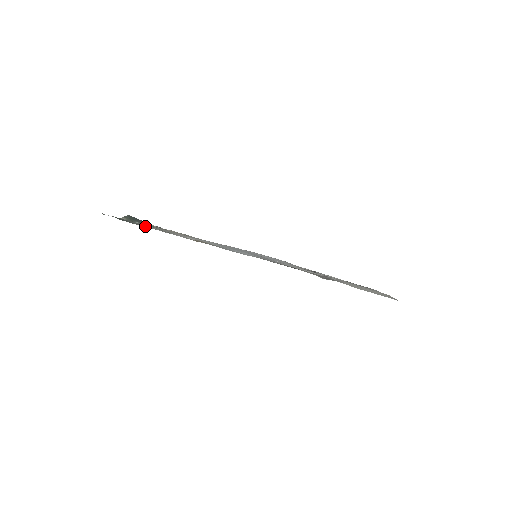
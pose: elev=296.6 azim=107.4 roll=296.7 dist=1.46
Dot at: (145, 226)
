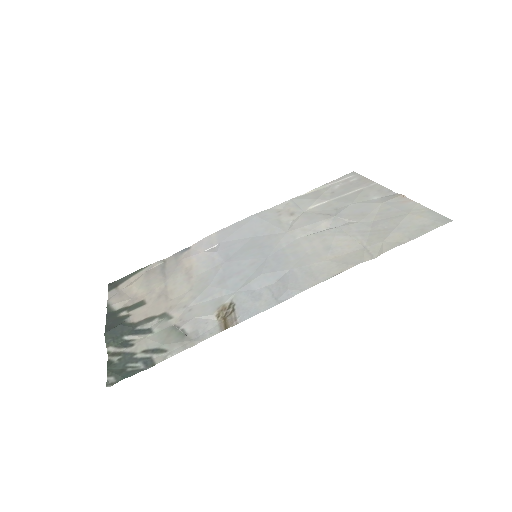
Dot at: (160, 353)
